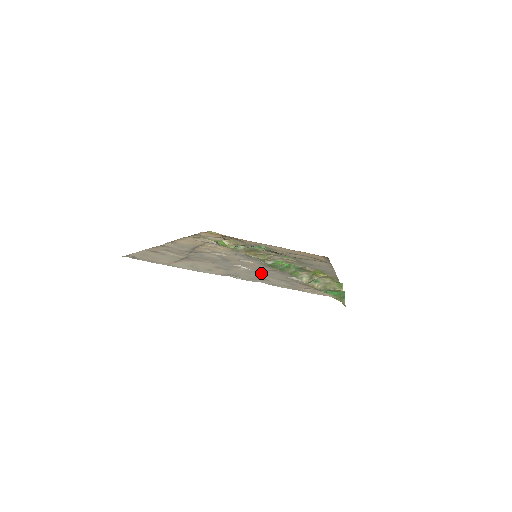
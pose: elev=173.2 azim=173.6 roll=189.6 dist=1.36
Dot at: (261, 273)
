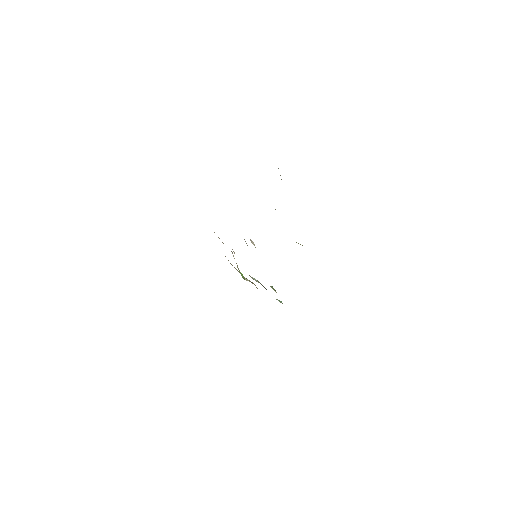
Dot at: occluded
